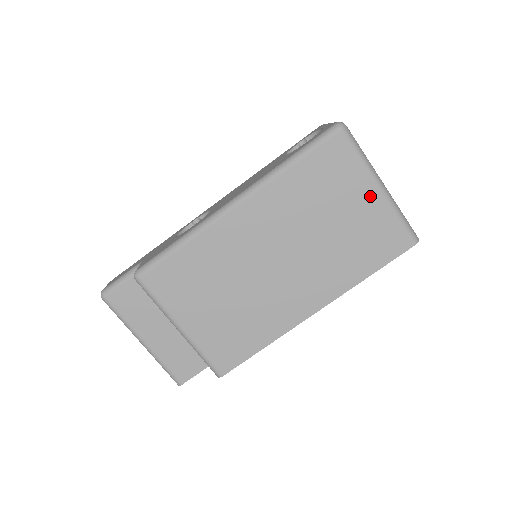
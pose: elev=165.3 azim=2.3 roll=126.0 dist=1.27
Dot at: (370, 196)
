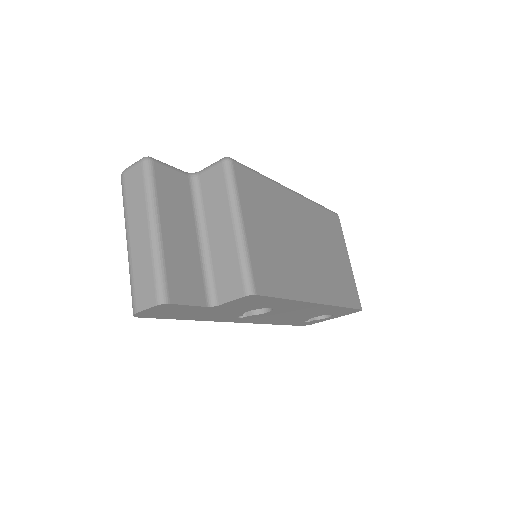
Dot at: (347, 260)
